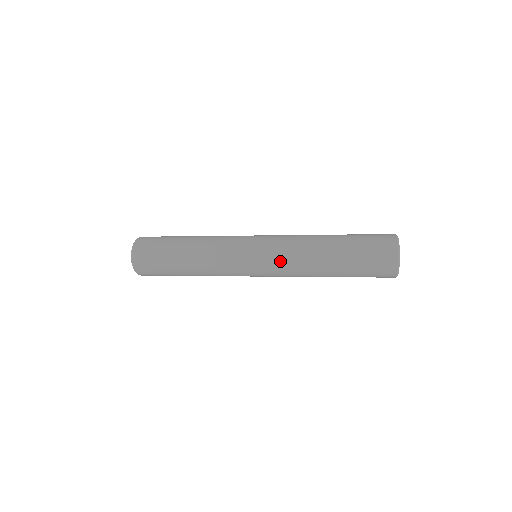
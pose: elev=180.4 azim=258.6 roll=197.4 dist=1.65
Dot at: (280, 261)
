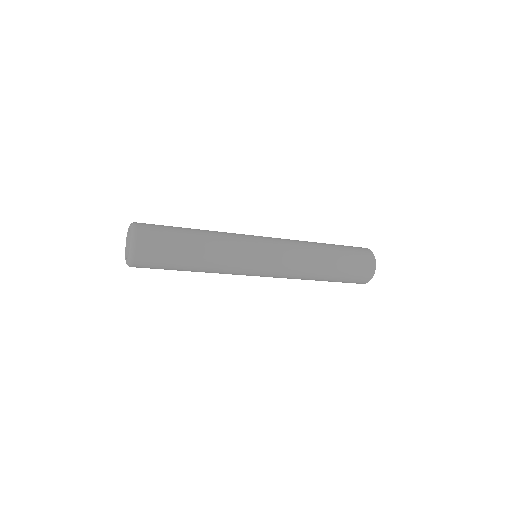
Dot at: (283, 276)
